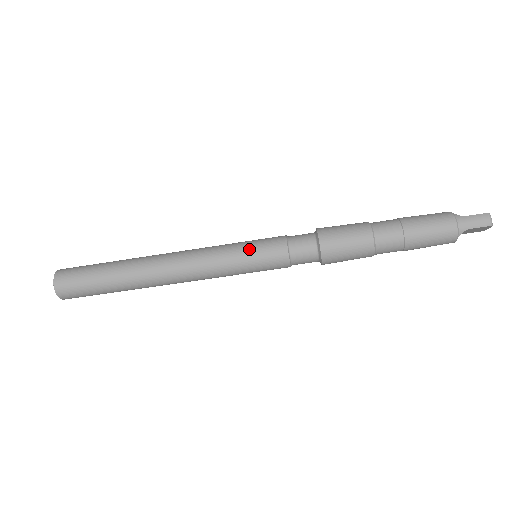
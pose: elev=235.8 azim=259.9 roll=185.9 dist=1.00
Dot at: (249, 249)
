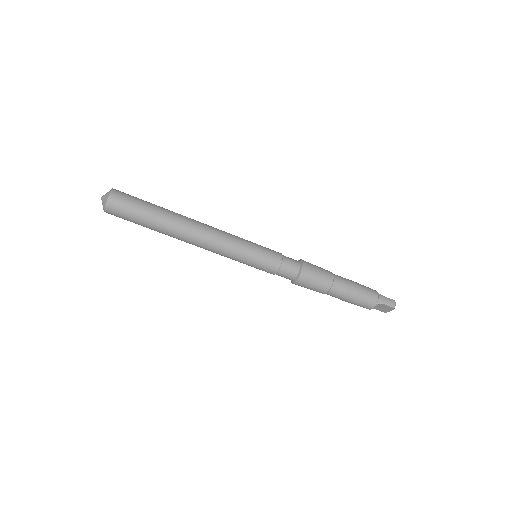
Dot at: (258, 247)
